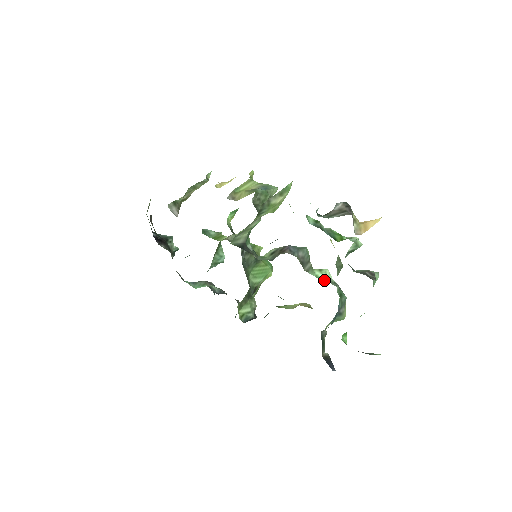
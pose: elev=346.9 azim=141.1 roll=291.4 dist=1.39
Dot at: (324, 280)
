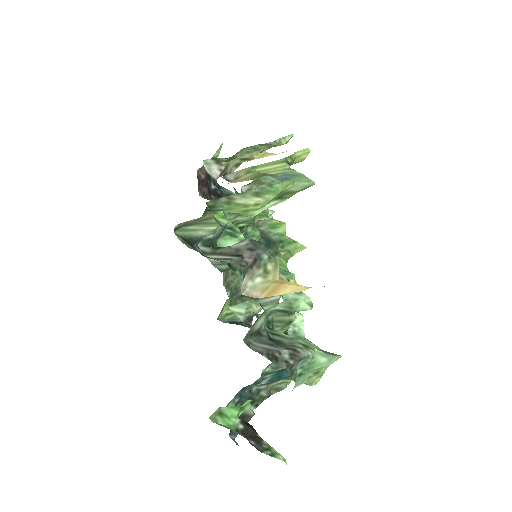
Dot at: occluded
